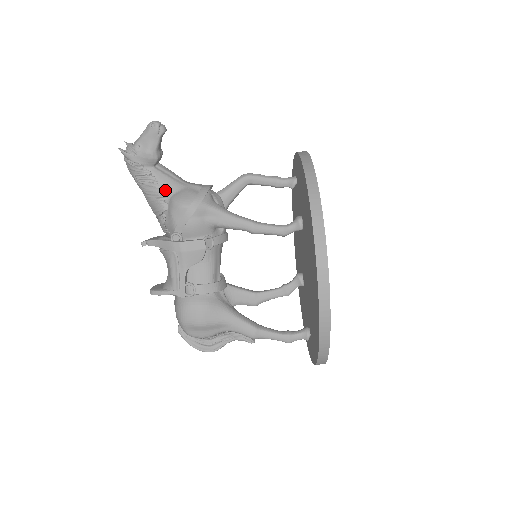
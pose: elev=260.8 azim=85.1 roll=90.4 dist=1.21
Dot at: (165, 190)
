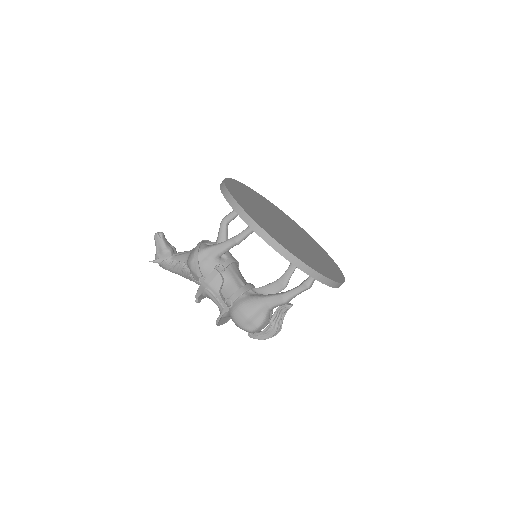
Dot at: (183, 262)
